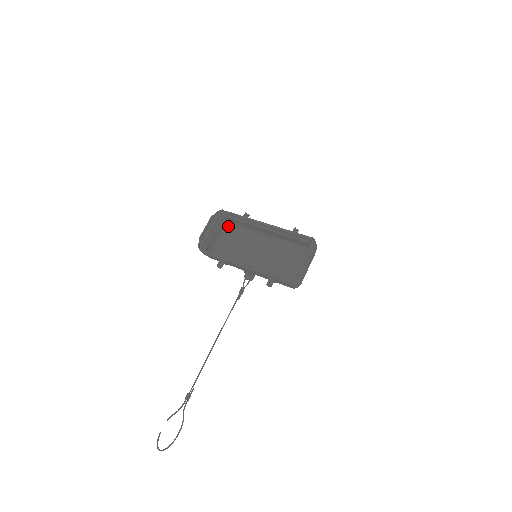
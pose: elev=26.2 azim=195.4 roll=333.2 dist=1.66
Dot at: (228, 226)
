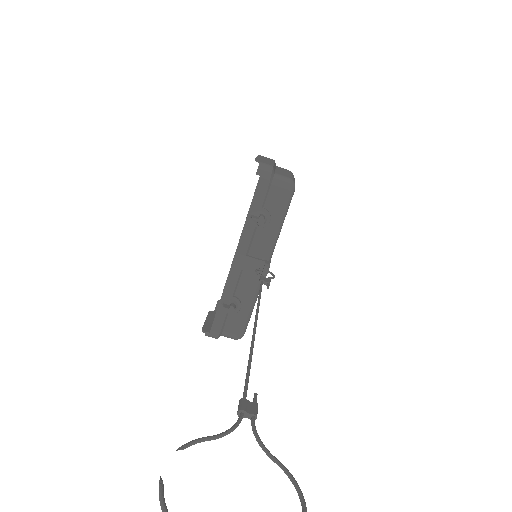
Dot at: occluded
